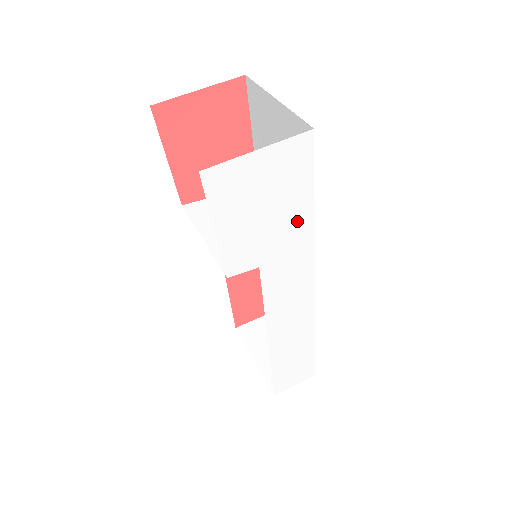
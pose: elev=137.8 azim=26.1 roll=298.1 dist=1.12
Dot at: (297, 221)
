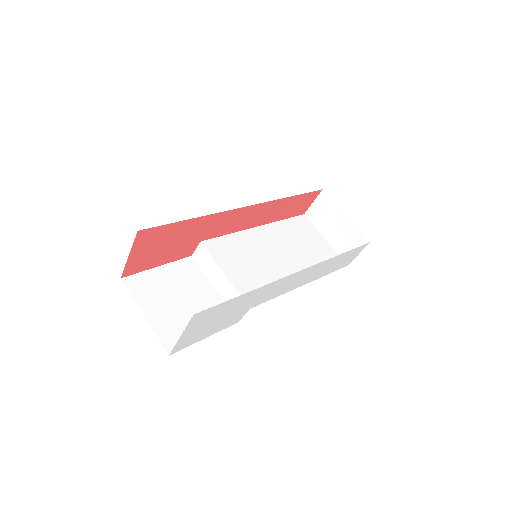
Dot at: (243, 300)
